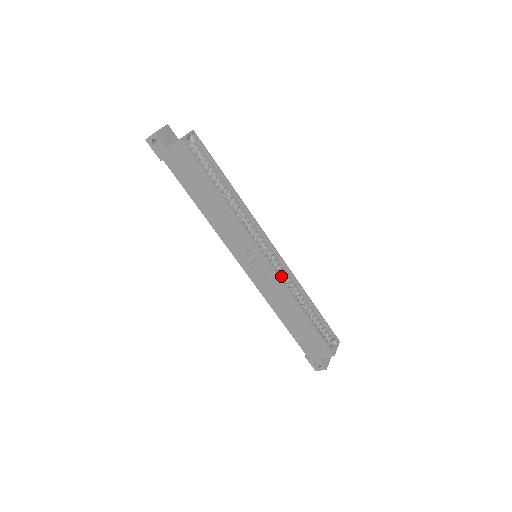
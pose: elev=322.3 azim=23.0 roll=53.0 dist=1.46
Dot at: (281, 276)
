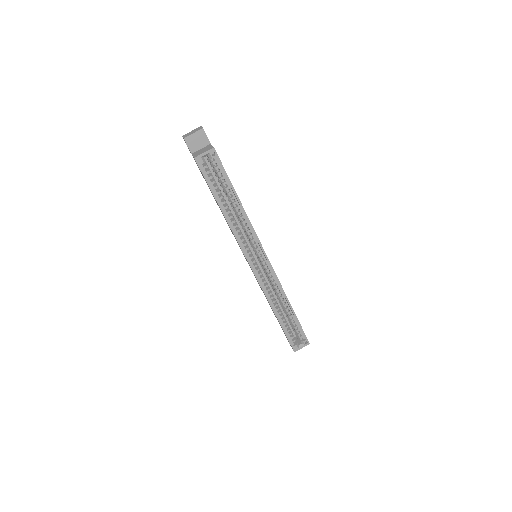
Dot at: (270, 281)
